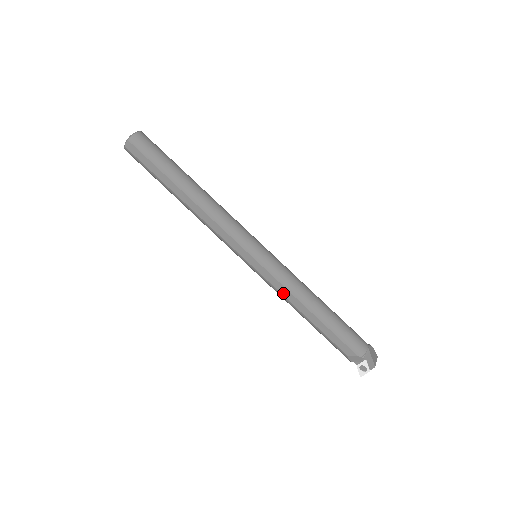
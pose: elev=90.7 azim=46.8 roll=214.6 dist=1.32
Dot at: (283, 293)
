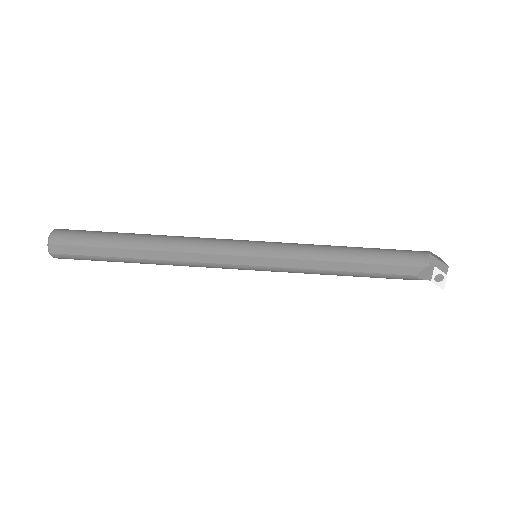
Dot at: (309, 267)
